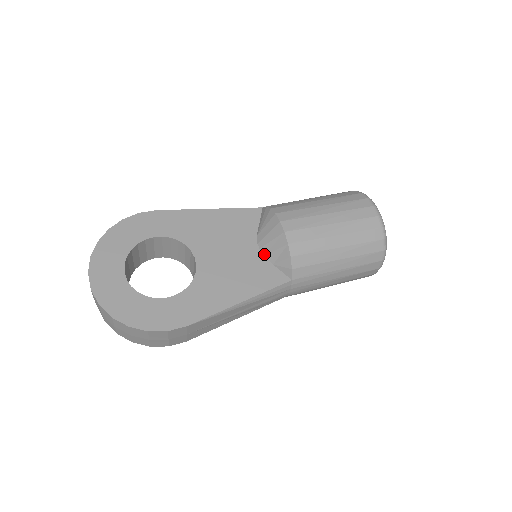
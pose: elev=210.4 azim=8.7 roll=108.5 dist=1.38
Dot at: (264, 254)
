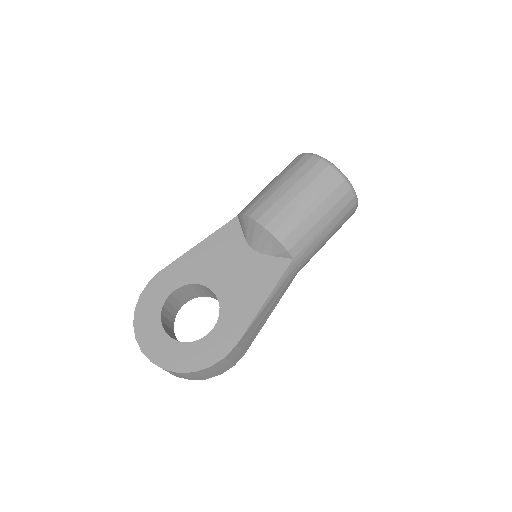
Dot at: (260, 252)
